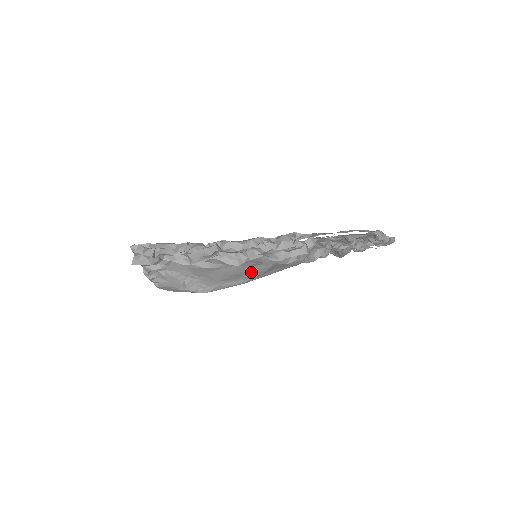
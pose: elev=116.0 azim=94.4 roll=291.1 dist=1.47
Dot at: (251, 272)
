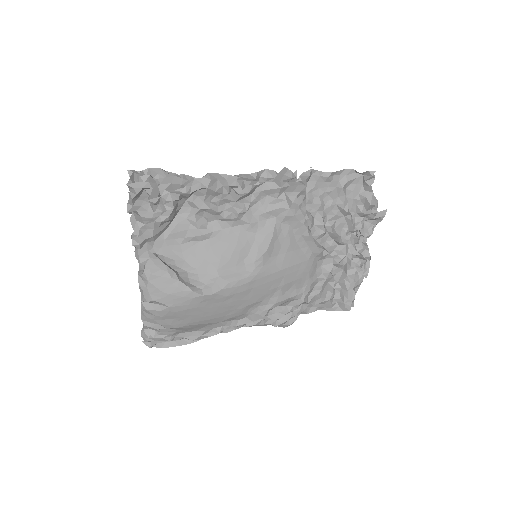
Dot at: (254, 248)
